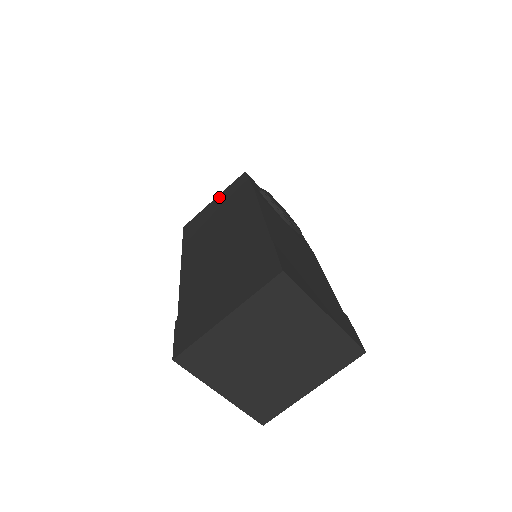
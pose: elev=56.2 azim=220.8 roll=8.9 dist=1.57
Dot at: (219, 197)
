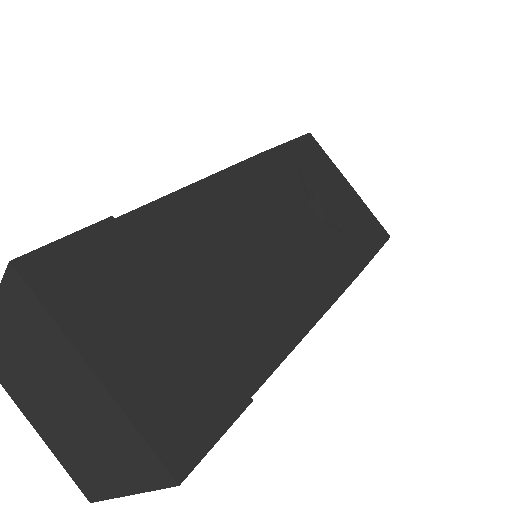
Dot at: occluded
